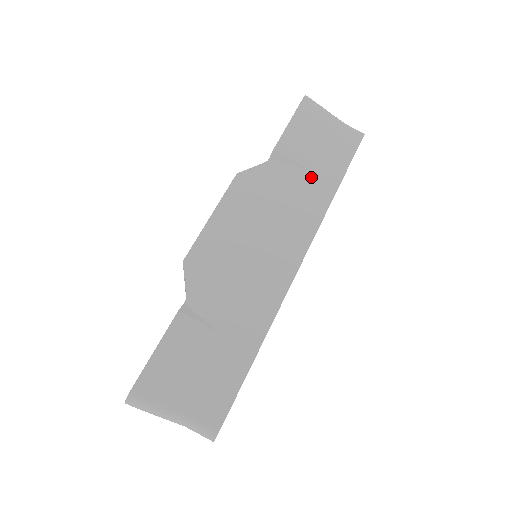
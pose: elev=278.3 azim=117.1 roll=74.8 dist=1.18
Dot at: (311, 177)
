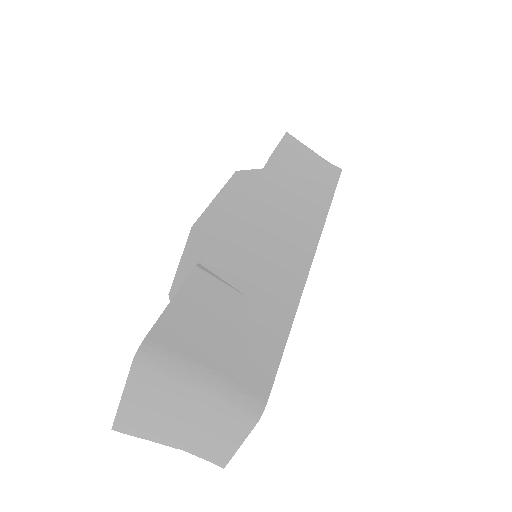
Dot at: (306, 186)
